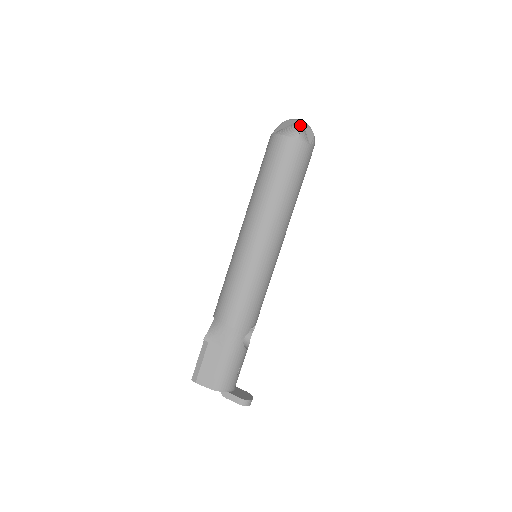
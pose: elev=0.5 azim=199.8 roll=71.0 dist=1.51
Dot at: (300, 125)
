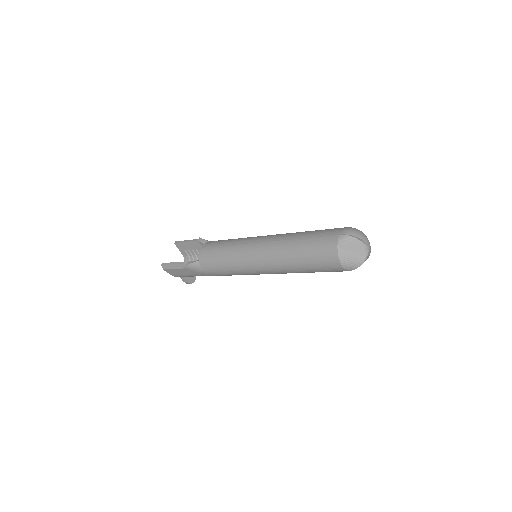
Dot at: (363, 257)
